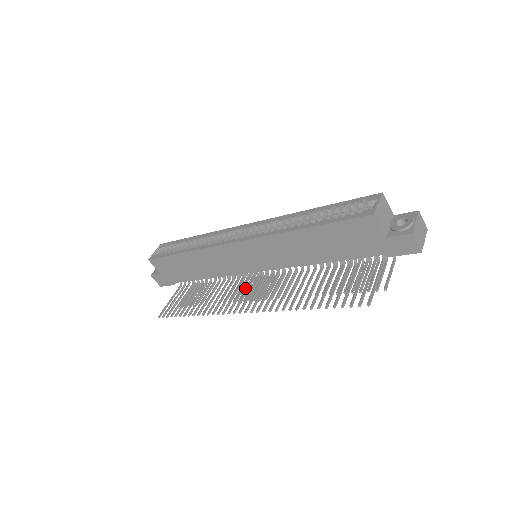
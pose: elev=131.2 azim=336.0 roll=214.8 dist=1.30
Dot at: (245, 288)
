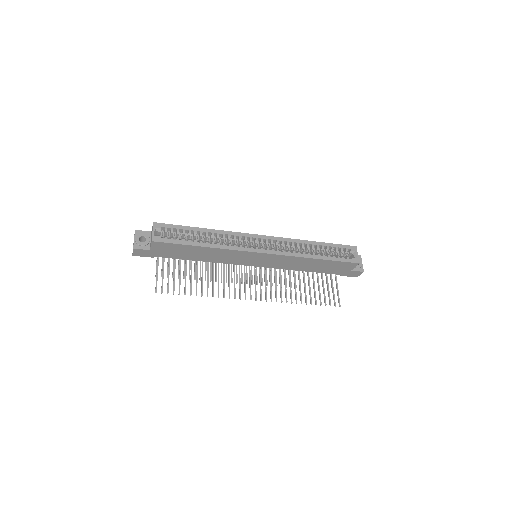
Dot at: (226, 270)
